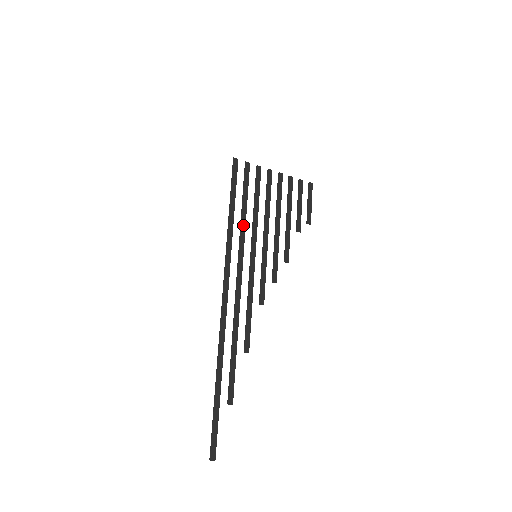
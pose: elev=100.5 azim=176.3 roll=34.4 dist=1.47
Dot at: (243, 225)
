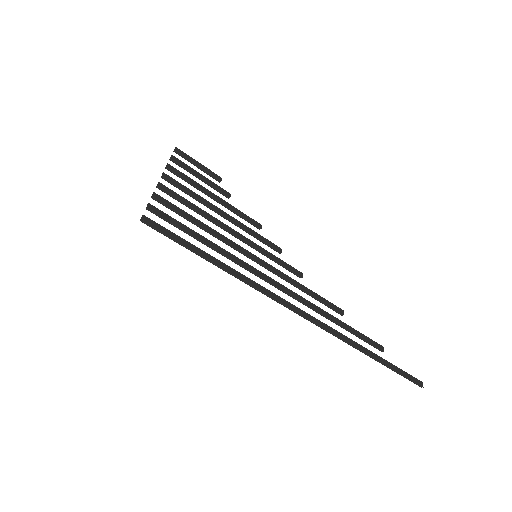
Dot at: (225, 253)
